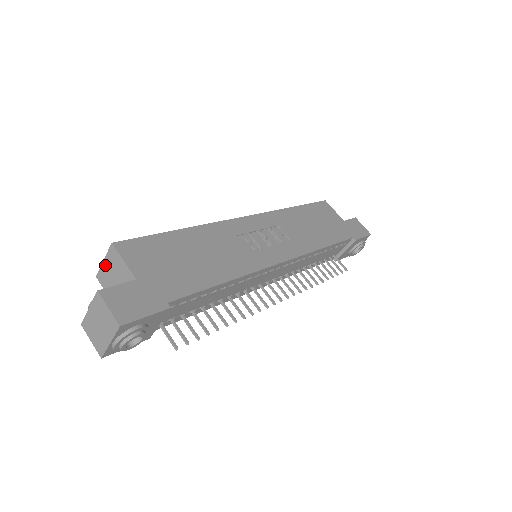
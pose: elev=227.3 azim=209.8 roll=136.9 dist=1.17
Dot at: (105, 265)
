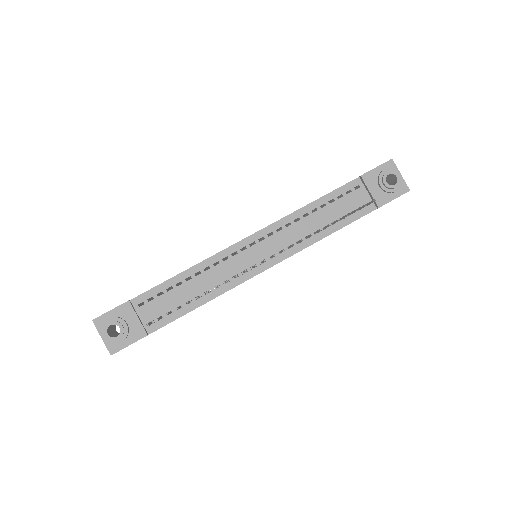
Dot at: occluded
